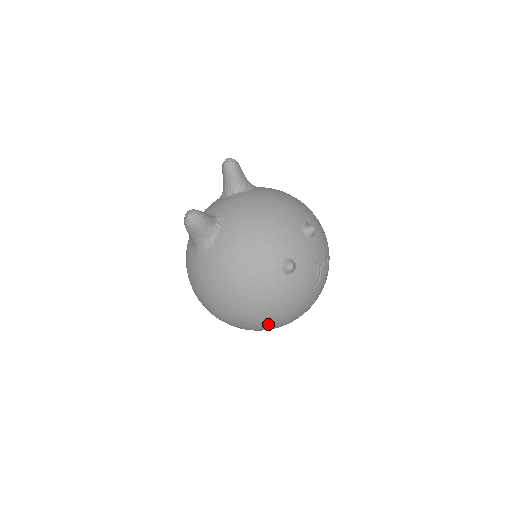
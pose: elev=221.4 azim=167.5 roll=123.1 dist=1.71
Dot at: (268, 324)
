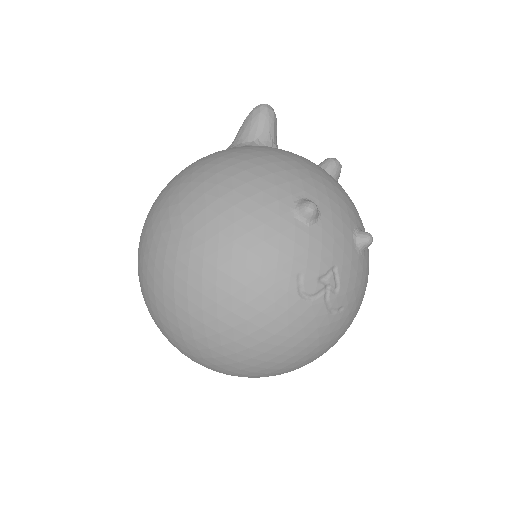
Dot at: (191, 266)
